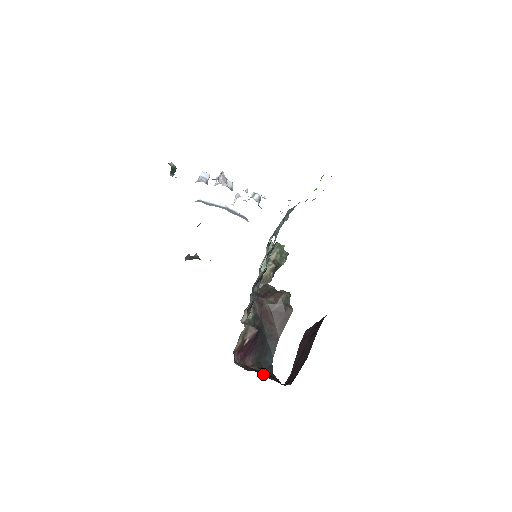
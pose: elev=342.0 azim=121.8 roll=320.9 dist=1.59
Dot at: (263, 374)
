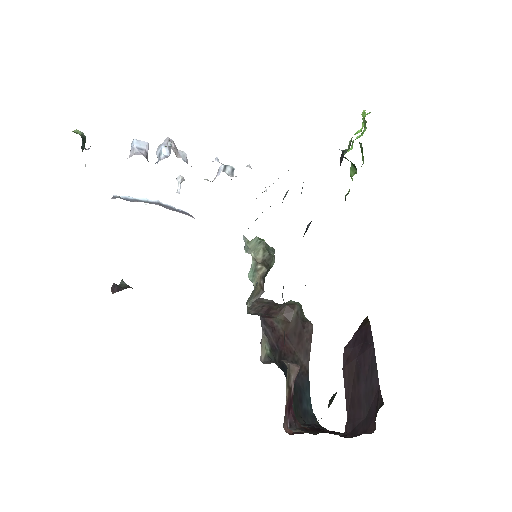
Dot at: (326, 432)
